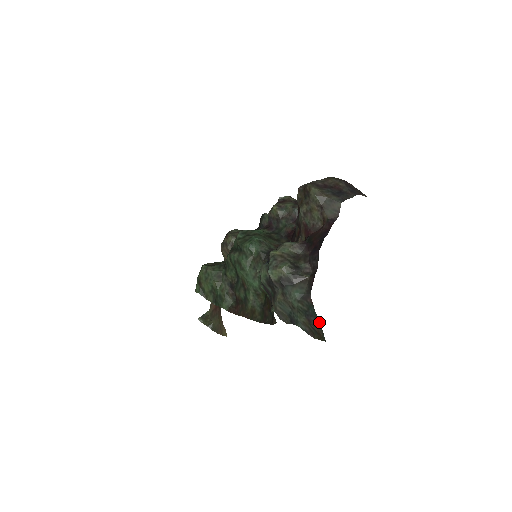
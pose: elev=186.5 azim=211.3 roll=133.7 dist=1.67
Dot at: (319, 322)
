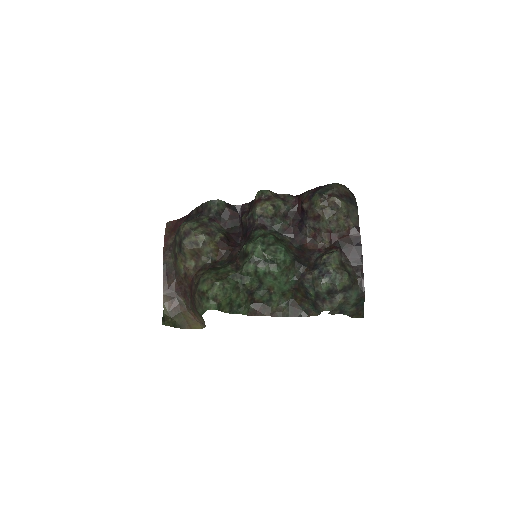
Dot at: (363, 308)
